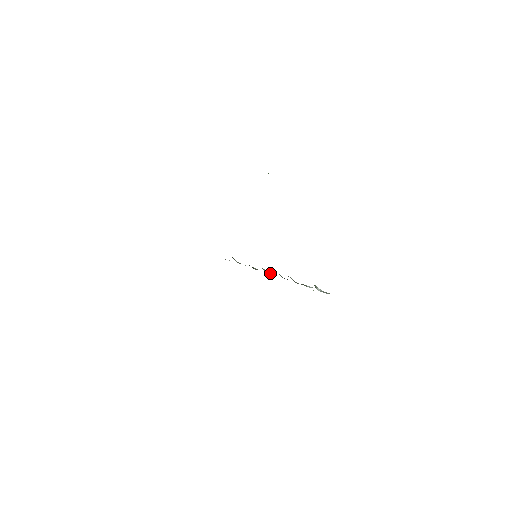
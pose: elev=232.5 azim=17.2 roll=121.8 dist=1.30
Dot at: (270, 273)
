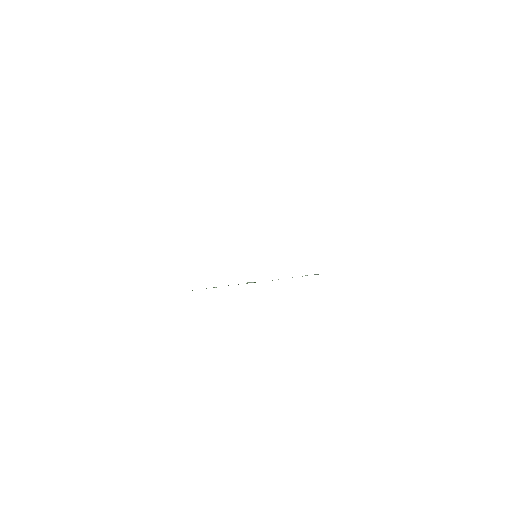
Dot at: occluded
